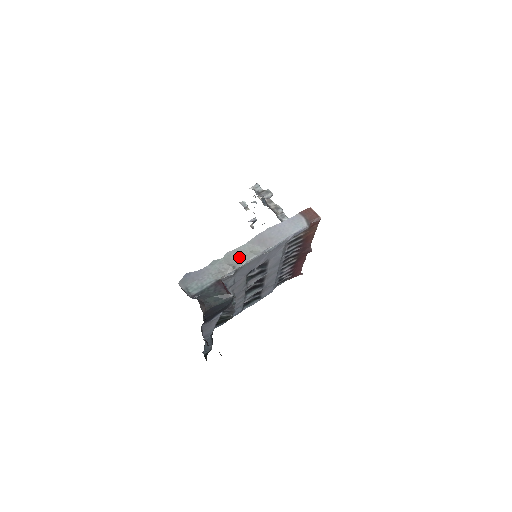
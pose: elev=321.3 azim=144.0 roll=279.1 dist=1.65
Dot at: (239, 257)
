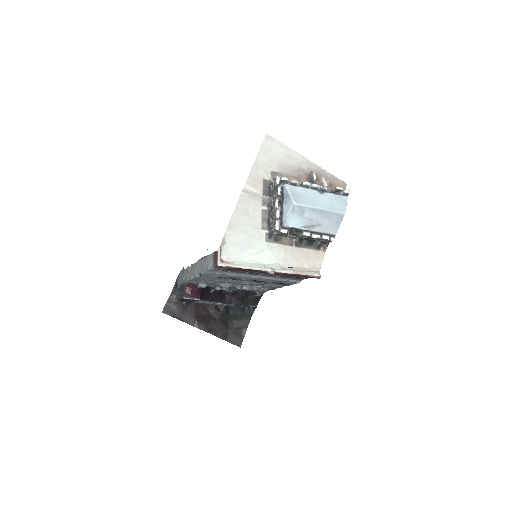
Dot at: (192, 272)
